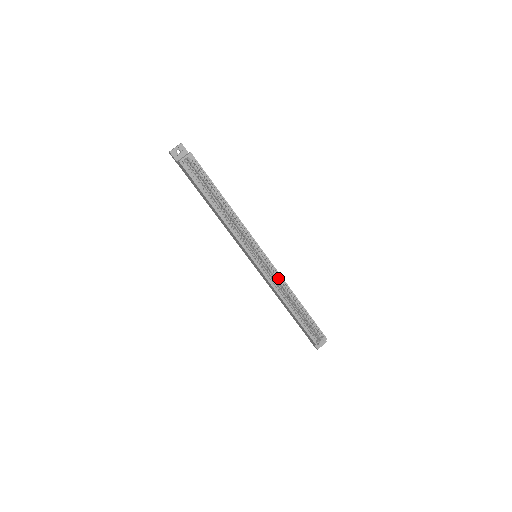
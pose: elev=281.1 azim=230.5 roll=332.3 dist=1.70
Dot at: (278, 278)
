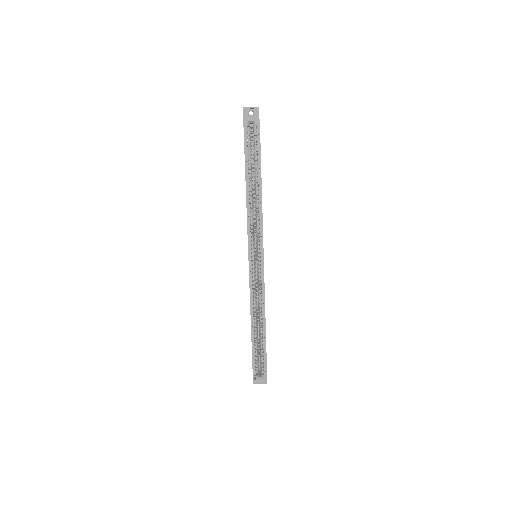
Dot at: (261, 290)
